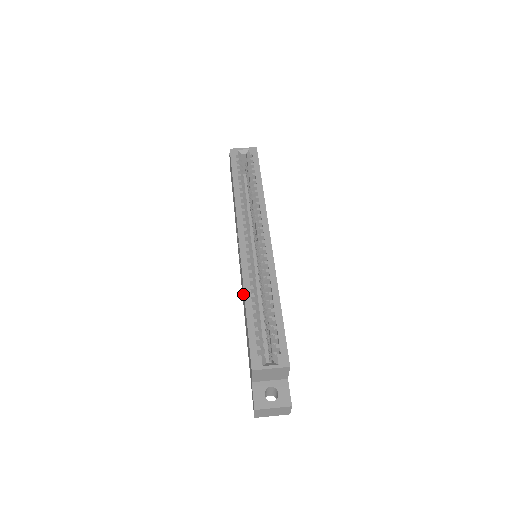
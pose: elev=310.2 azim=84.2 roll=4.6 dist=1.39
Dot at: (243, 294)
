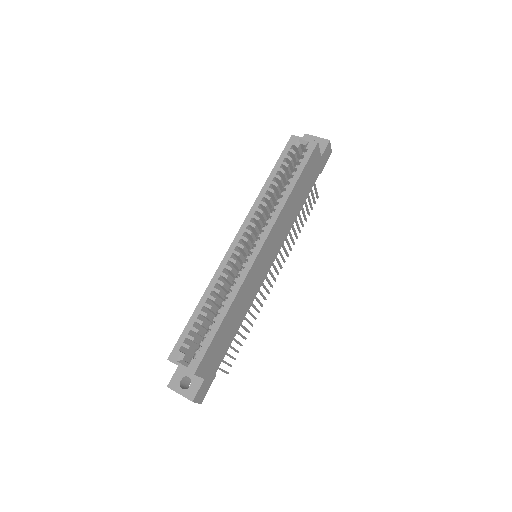
Dot at: occluded
